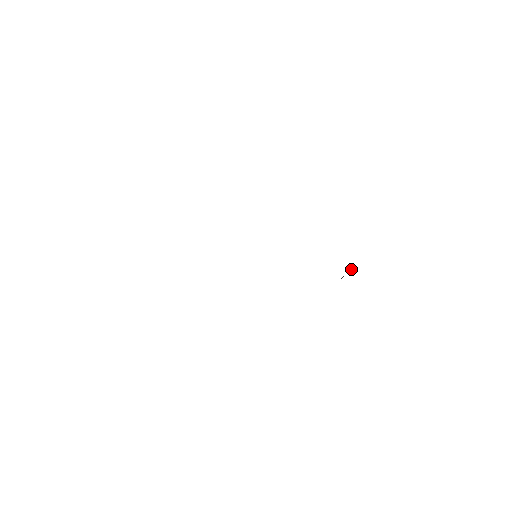
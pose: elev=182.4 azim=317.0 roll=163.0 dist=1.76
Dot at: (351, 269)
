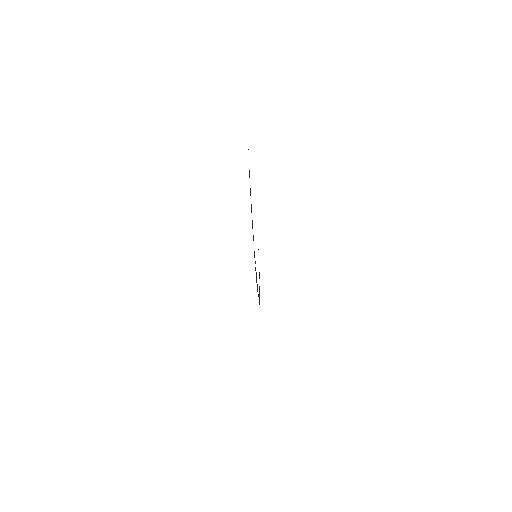
Dot at: occluded
